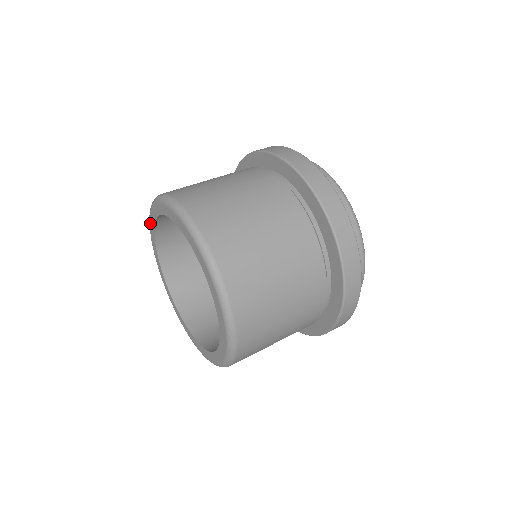
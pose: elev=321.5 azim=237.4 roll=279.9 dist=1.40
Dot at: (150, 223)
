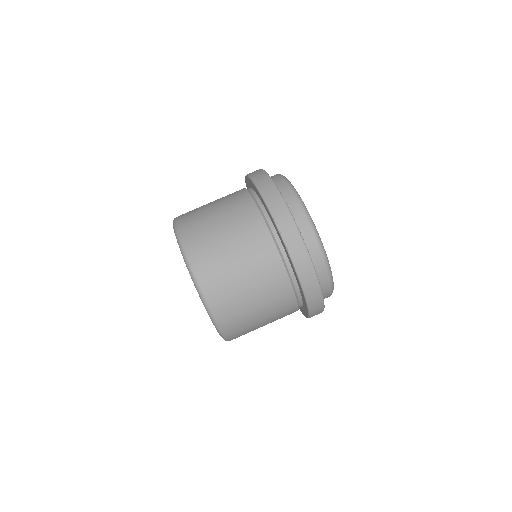
Dot at: occluded
